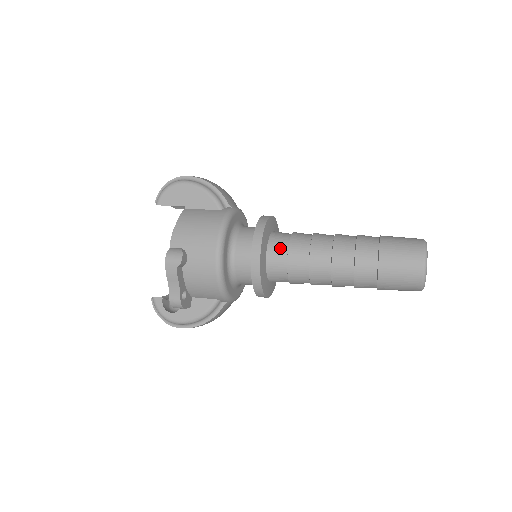
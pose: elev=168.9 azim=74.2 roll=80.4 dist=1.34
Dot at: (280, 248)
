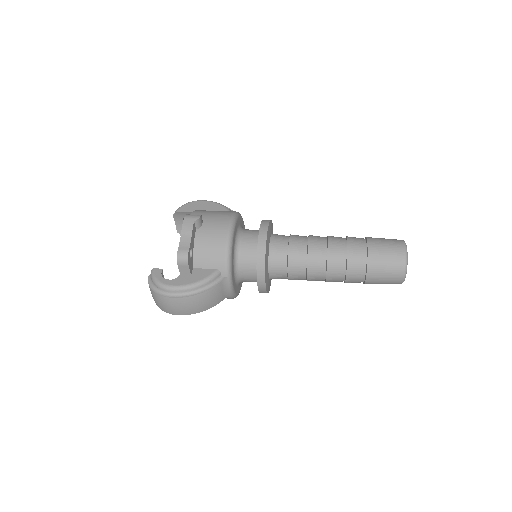
Dot at: (282, 236)
